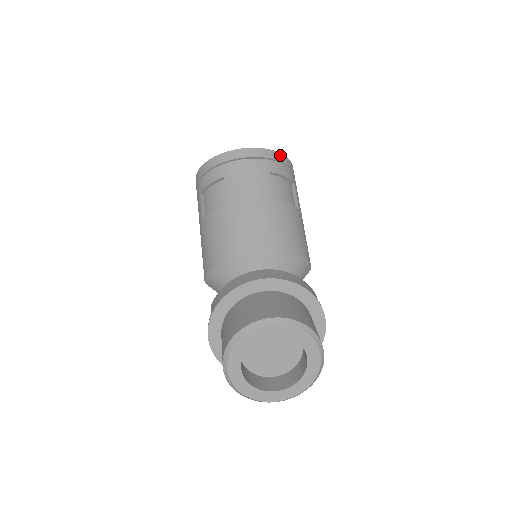
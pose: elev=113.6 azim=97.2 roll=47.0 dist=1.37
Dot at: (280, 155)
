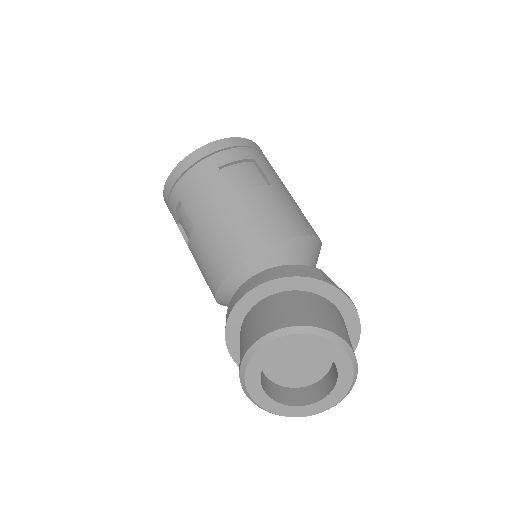
Dot at: (223, 141)
